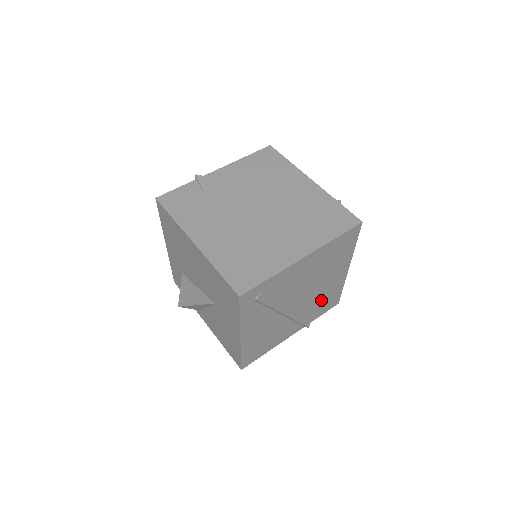
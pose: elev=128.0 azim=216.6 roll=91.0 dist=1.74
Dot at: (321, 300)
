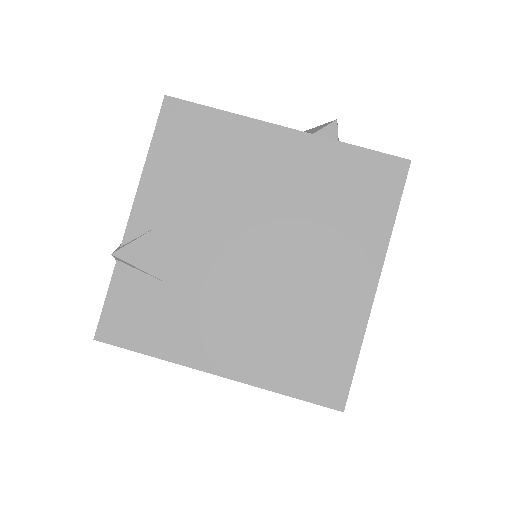
Dot at: occluded
